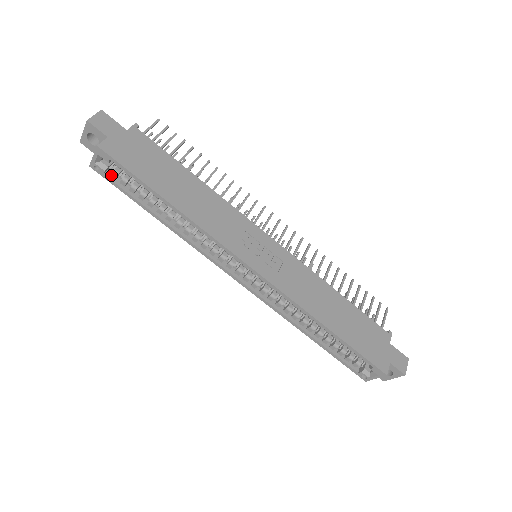
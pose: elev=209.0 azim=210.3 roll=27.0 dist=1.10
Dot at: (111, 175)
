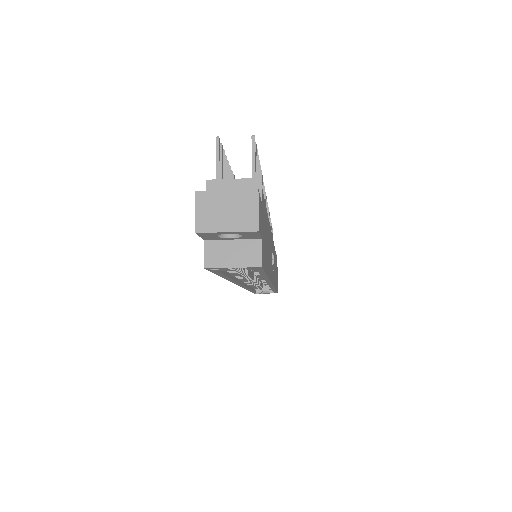
Dot at: occluded
